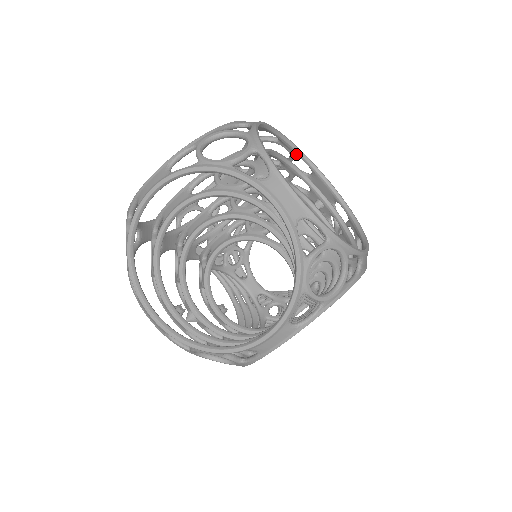
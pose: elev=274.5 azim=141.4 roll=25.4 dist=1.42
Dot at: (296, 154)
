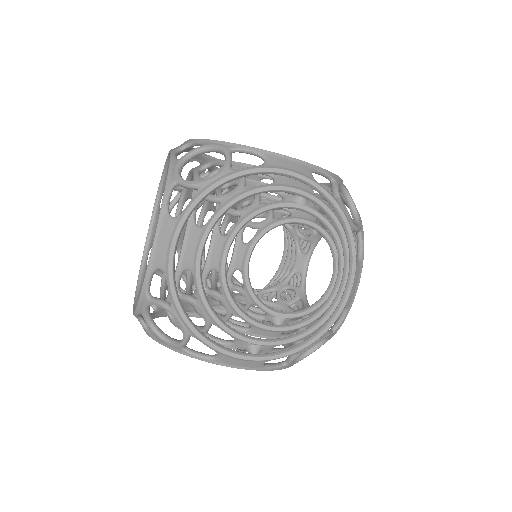
Dot at: (230, 178)
